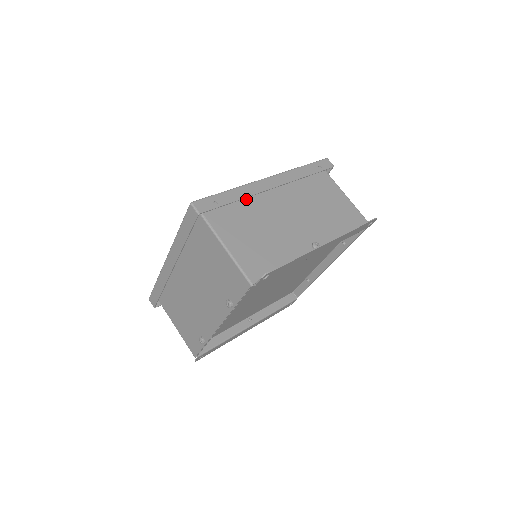
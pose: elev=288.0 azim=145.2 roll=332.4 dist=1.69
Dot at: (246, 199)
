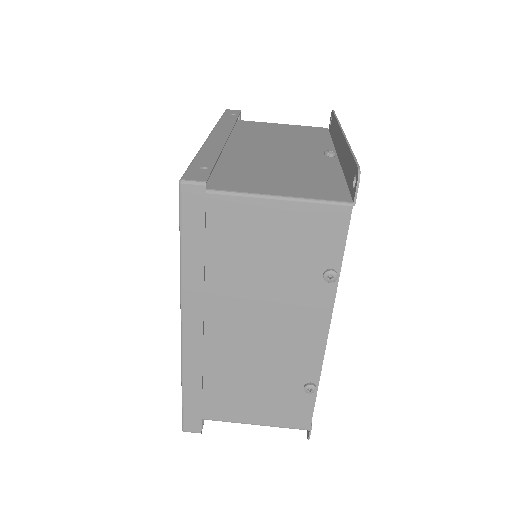
Dot at: (218, 160)
